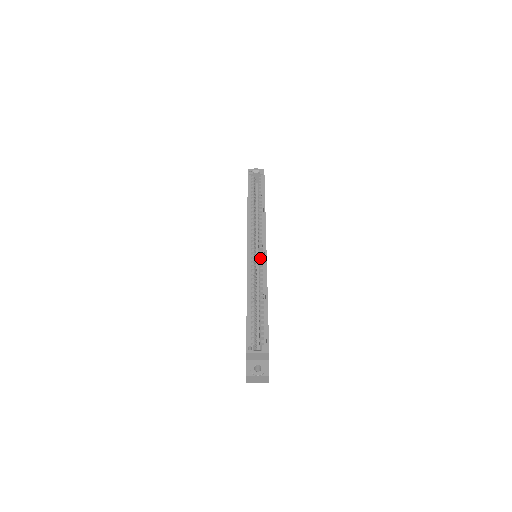
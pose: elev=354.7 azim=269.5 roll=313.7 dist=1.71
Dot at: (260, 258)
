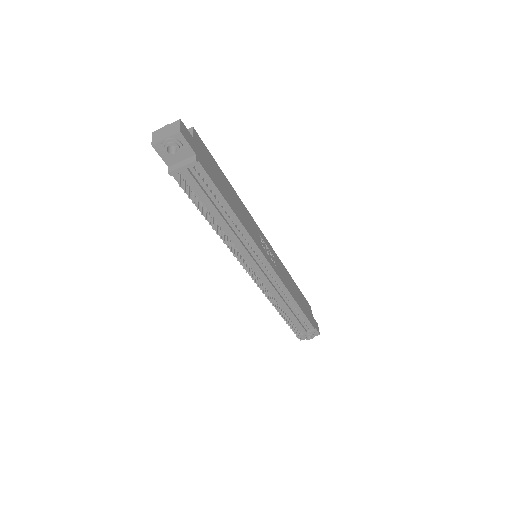
Dot at: occluded
